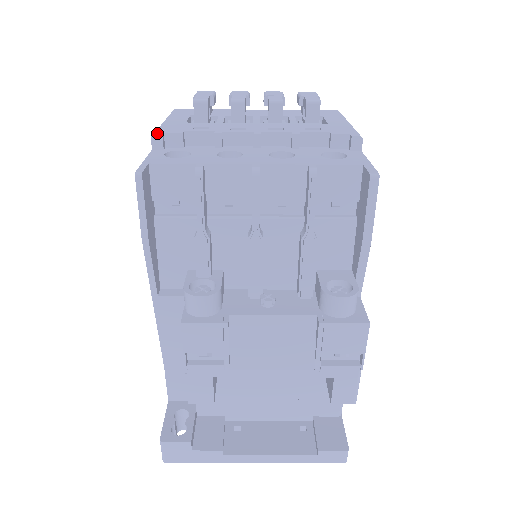
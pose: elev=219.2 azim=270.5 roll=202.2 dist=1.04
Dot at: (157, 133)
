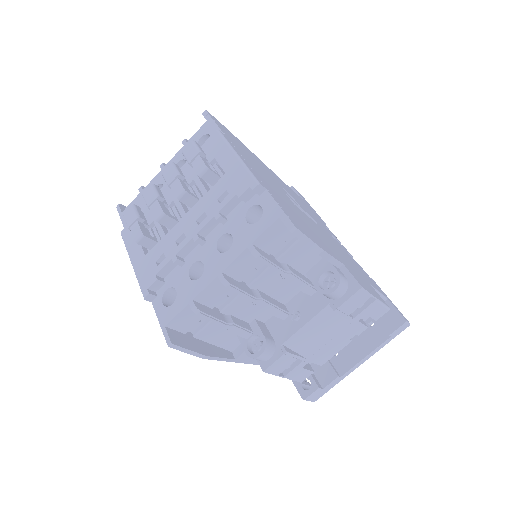
Dot at: (144, 293)
